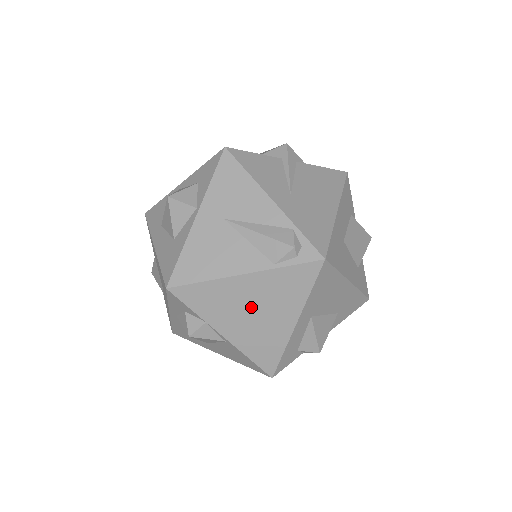
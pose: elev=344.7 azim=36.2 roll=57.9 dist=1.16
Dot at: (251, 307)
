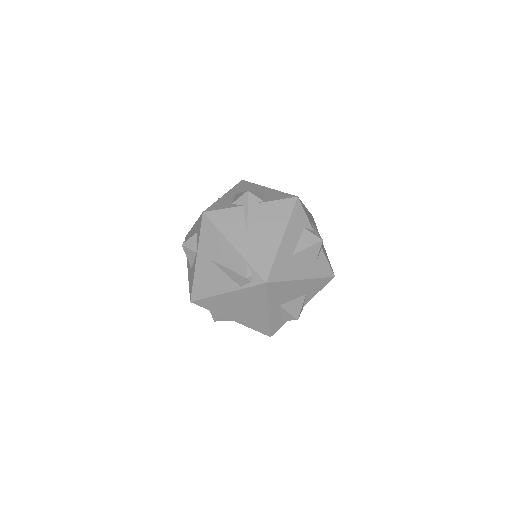
Dot at: (239, 307)
